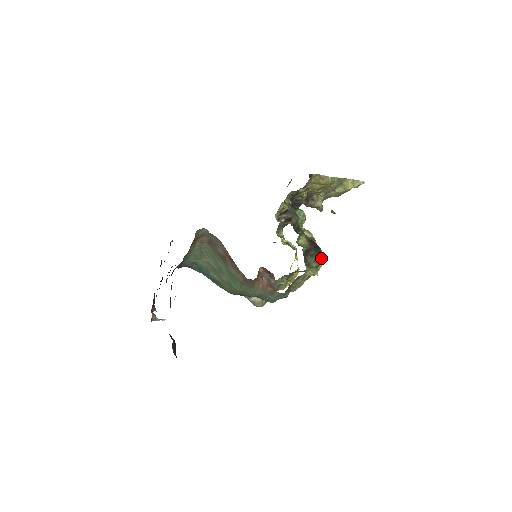
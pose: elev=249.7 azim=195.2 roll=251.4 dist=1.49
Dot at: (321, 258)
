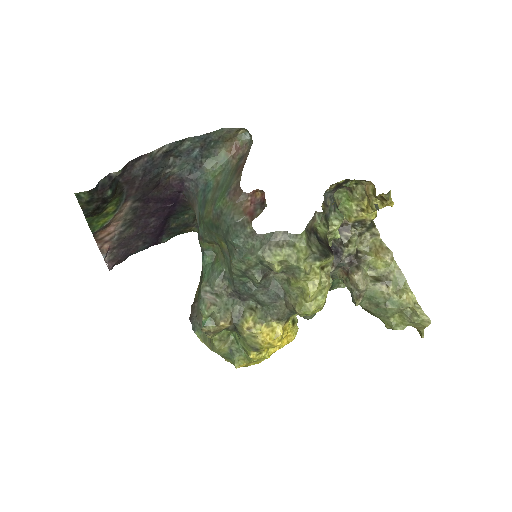
Dot at: (327, 256)
